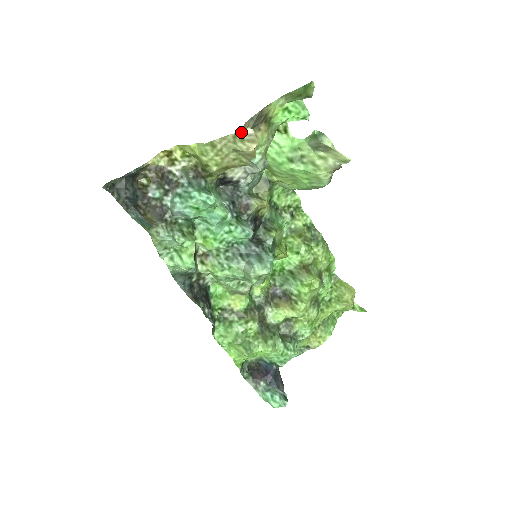
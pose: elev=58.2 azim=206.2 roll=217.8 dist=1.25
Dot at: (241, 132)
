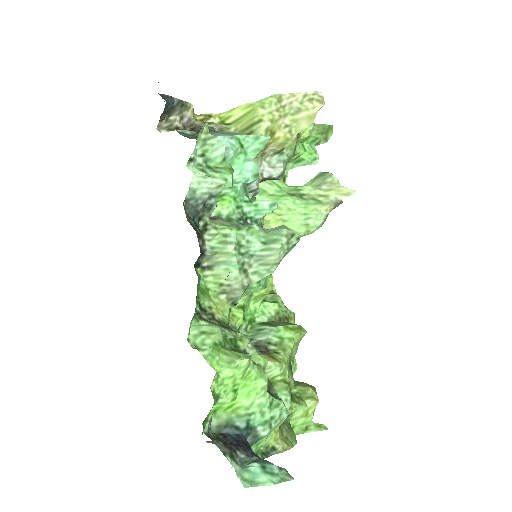
Dot at: (314, 92)
